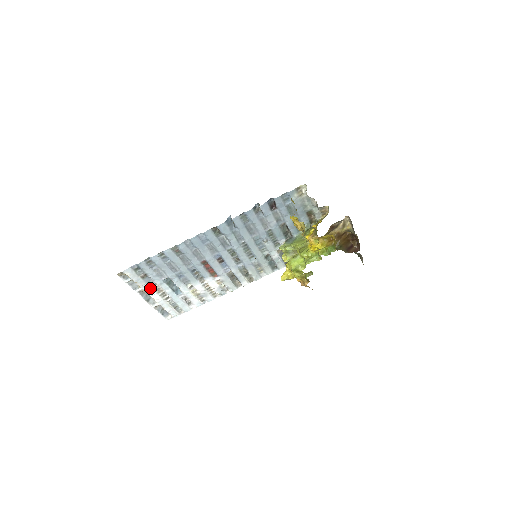
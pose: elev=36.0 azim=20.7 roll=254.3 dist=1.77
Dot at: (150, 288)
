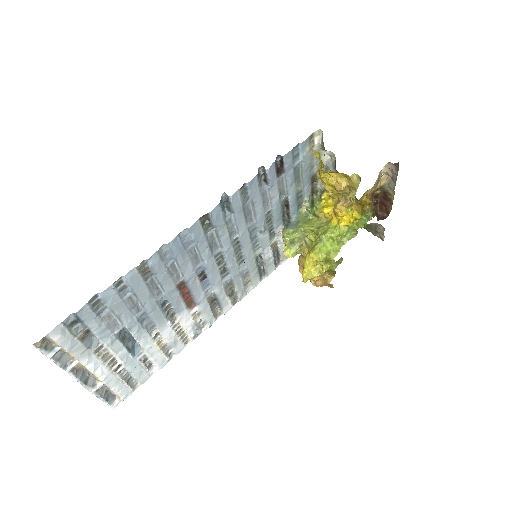
Dot at: (92, 357)
